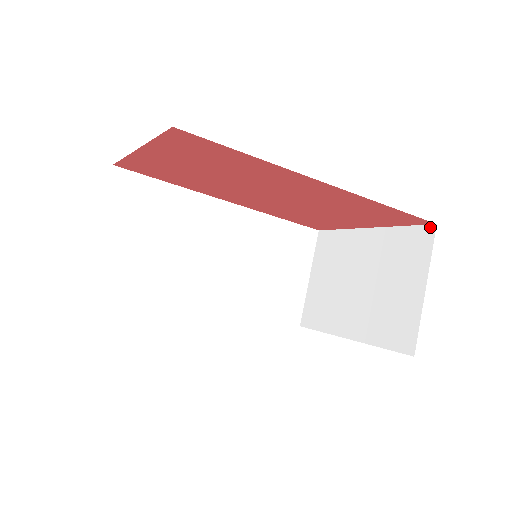
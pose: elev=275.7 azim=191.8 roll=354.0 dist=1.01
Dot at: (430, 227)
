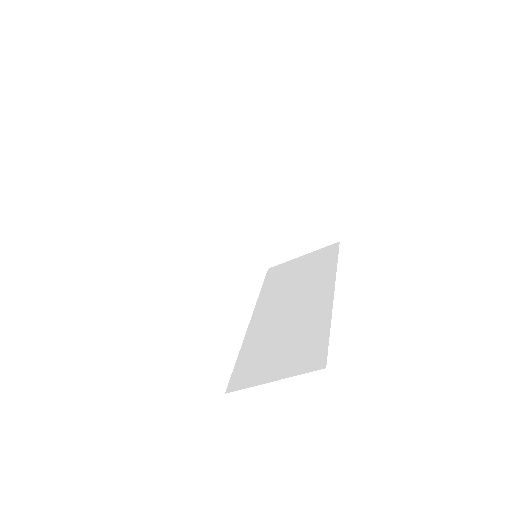
Dot at: (336, 239)
